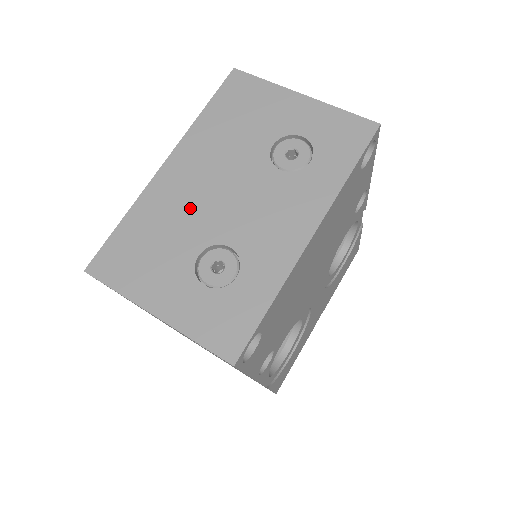
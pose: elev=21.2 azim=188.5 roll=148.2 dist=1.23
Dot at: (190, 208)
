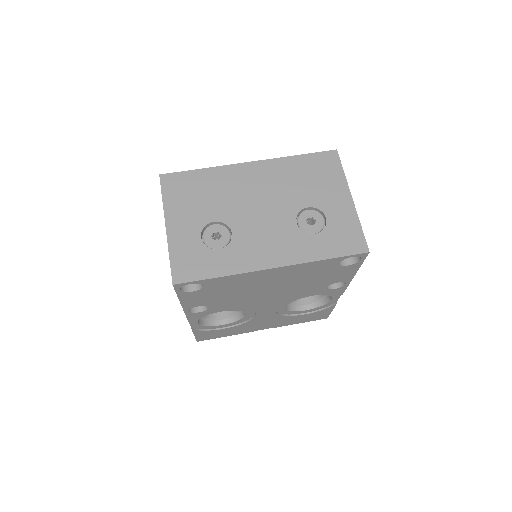
Dot at: (236, 196)
